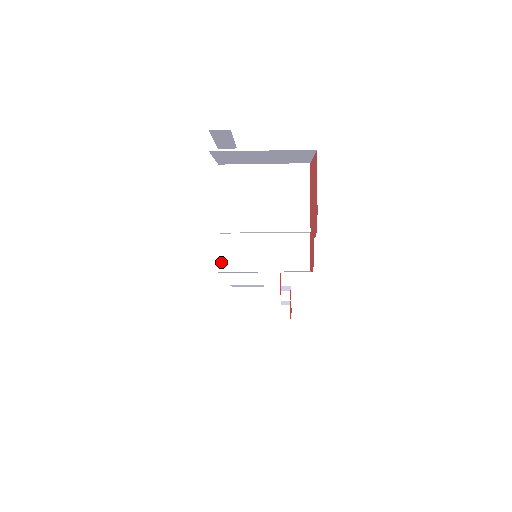
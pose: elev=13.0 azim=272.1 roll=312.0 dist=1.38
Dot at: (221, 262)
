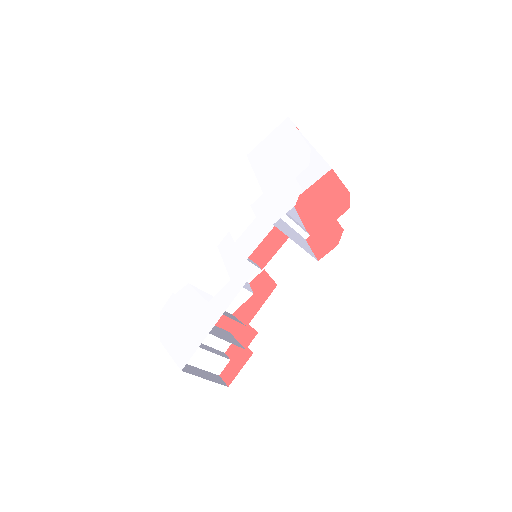
Dot at: (270, 219)
